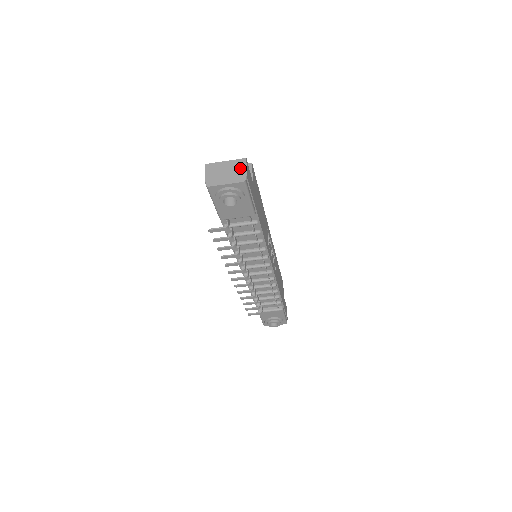
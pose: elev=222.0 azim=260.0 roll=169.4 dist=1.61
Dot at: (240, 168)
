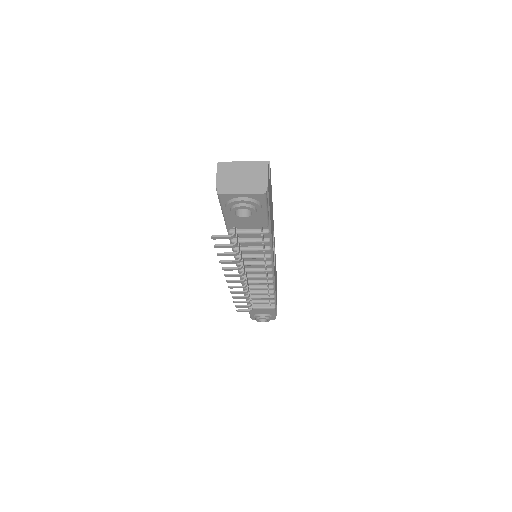
Dot at: (260, 174)
